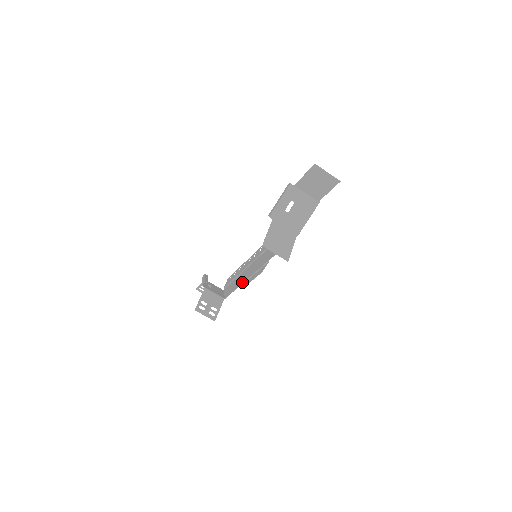
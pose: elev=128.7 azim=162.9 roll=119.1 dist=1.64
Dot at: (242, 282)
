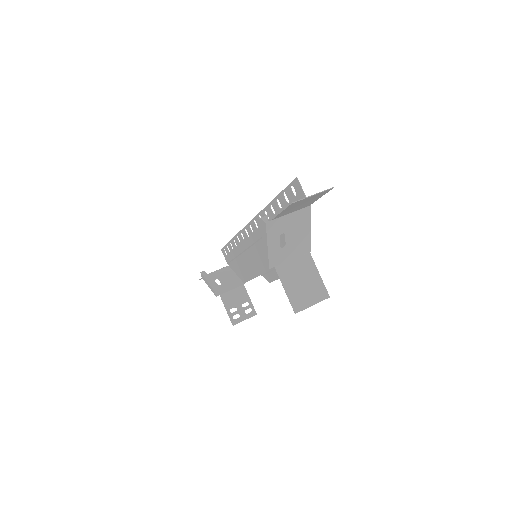
Dot at: (256, 275)
